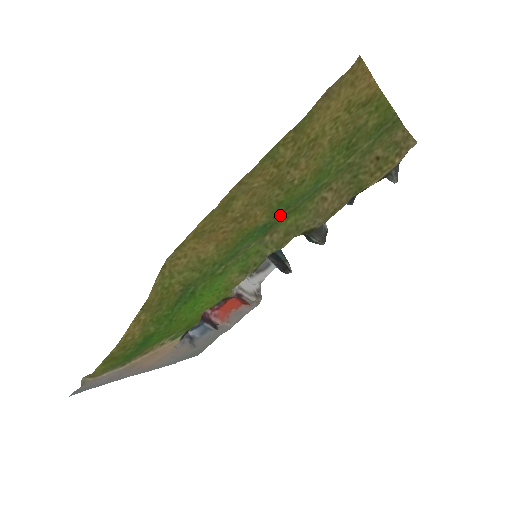
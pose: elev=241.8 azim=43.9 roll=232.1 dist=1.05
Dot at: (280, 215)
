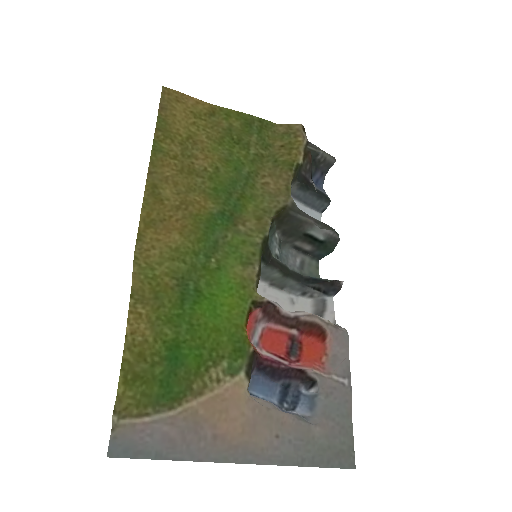
Dot at: (230, 203)
